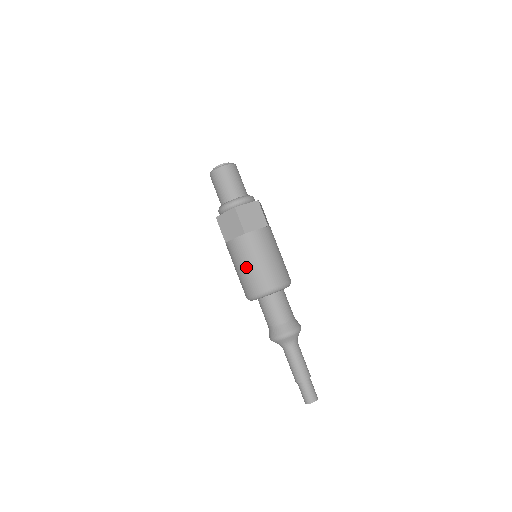
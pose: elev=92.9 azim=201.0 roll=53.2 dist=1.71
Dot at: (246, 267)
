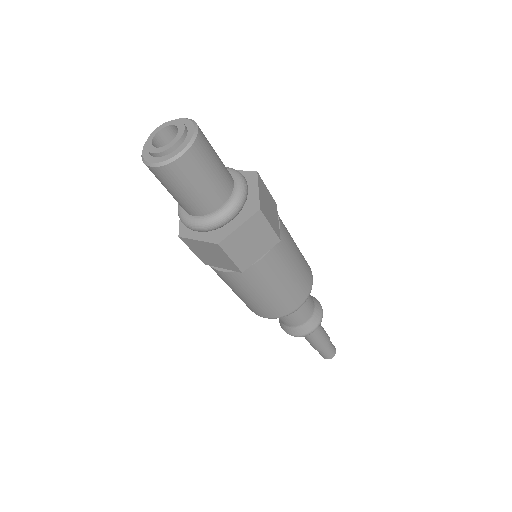
Dot at: occluded
